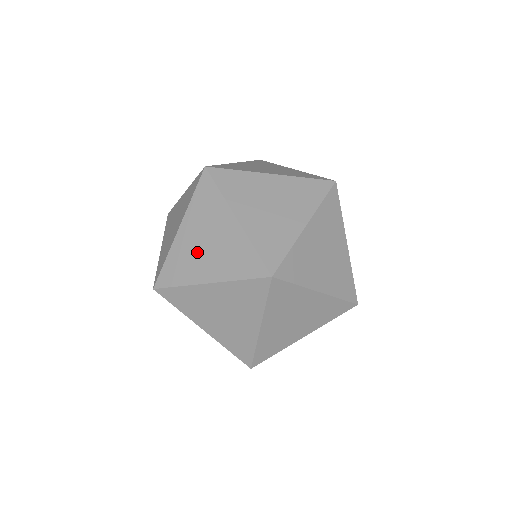
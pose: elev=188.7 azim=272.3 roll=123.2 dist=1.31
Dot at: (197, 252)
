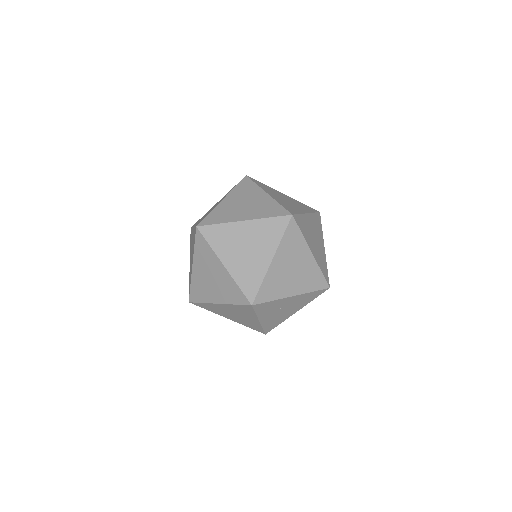
Dot at: (236, 208)
